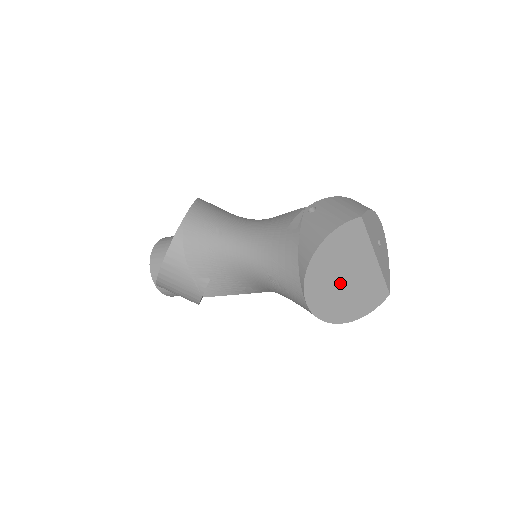
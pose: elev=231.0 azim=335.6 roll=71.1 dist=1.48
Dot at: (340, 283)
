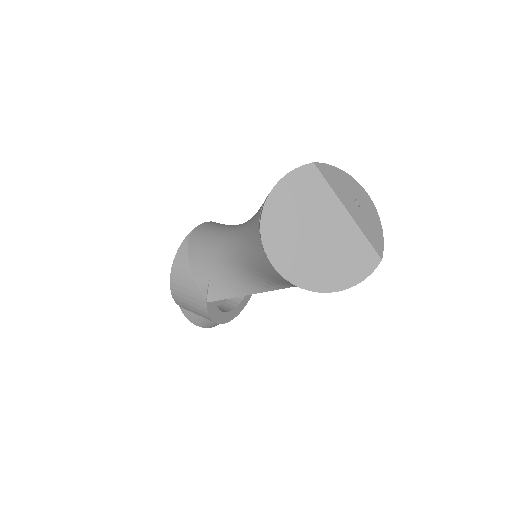
Dot at: (307, 239)
